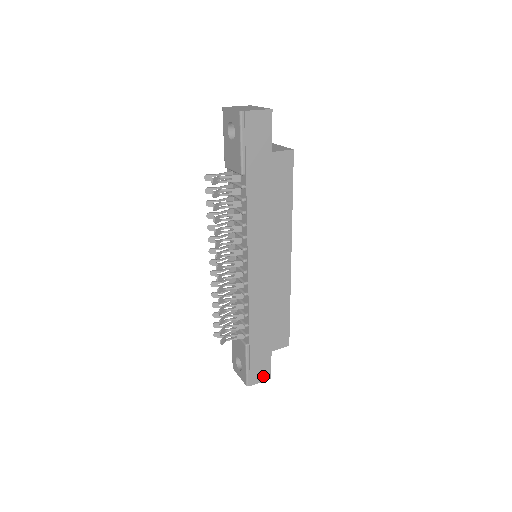
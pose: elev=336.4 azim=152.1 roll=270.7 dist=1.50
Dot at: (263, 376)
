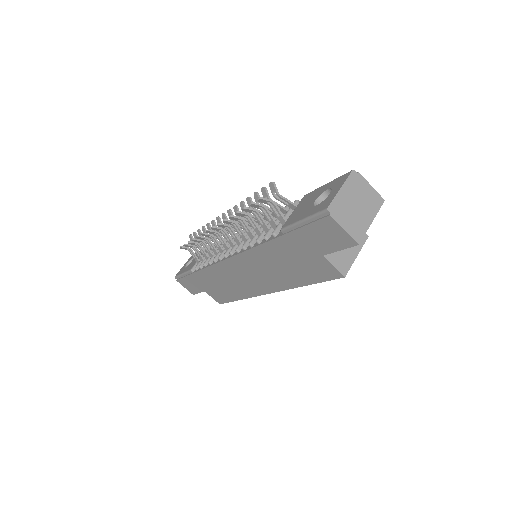
Dot at: (189, 288)
